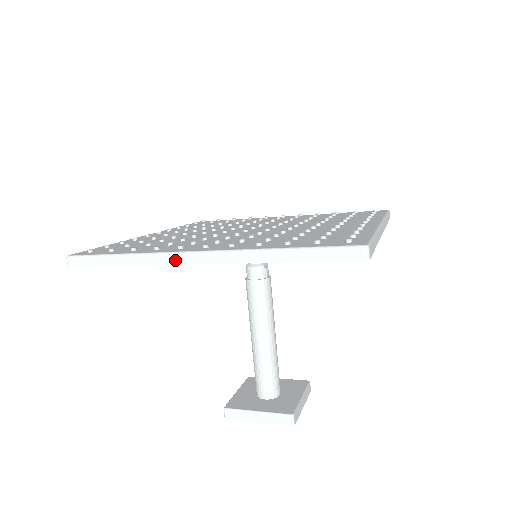
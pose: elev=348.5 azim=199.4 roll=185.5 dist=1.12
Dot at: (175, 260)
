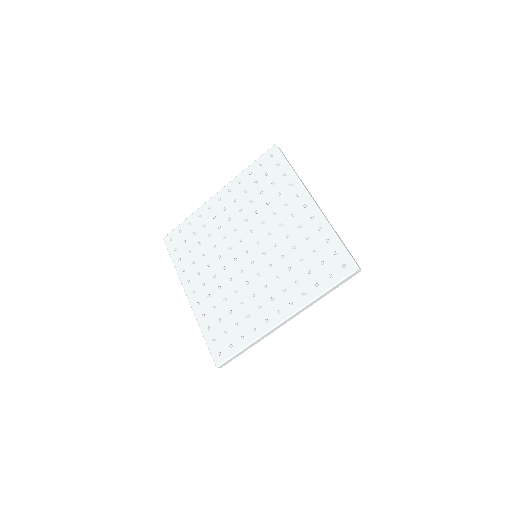
Dot at: occluded
